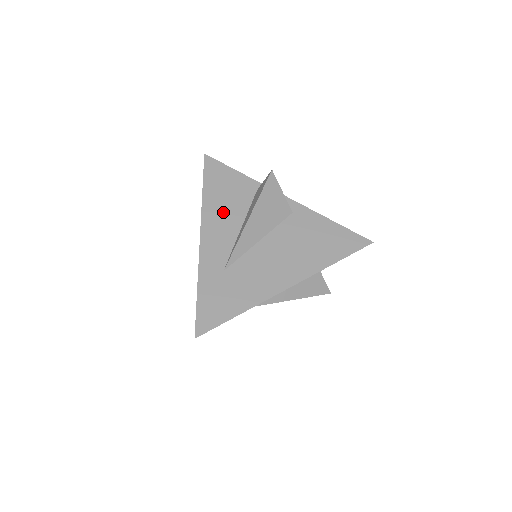
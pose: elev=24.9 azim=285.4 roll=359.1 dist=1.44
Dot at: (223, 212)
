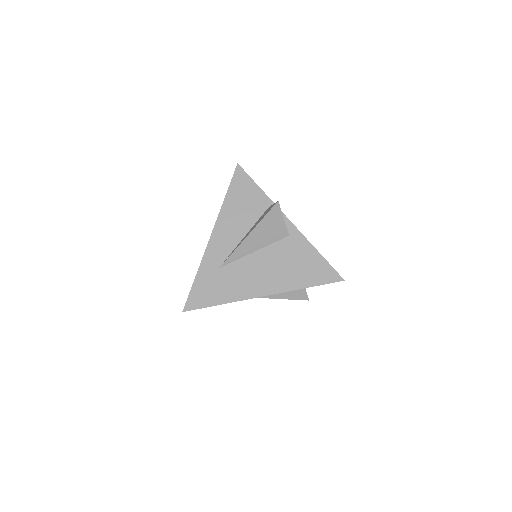
Dot at: (235, 219)
